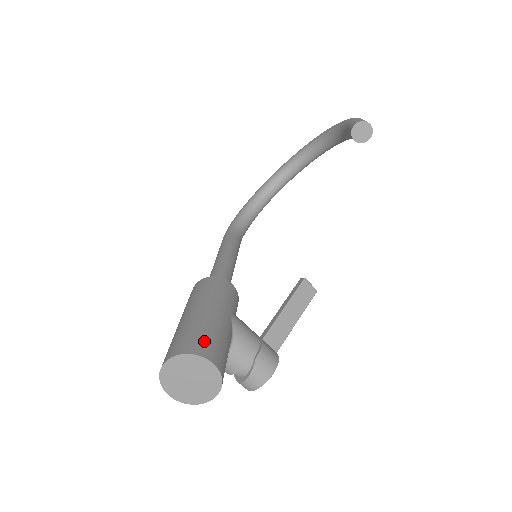
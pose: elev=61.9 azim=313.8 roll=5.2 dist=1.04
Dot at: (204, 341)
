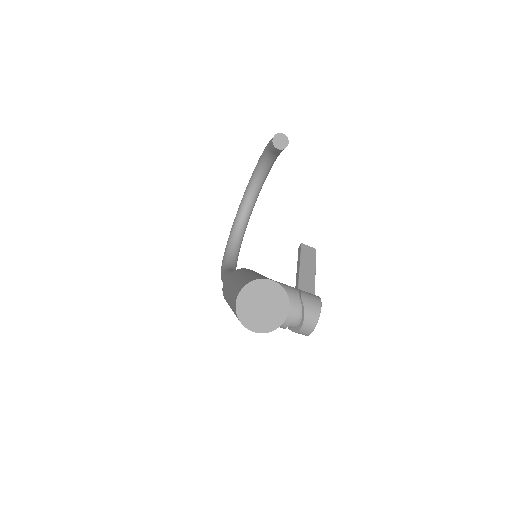
Dot at: (256, 277)
